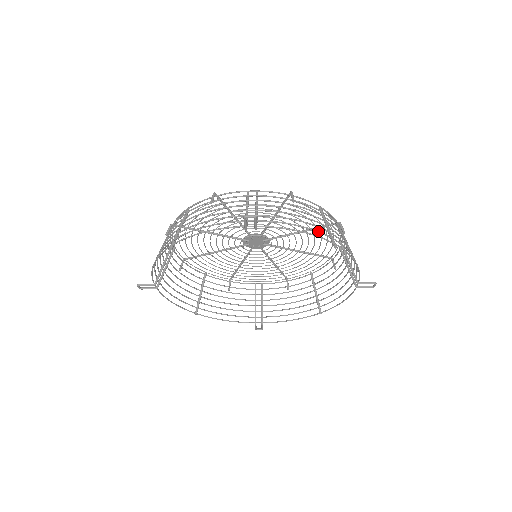
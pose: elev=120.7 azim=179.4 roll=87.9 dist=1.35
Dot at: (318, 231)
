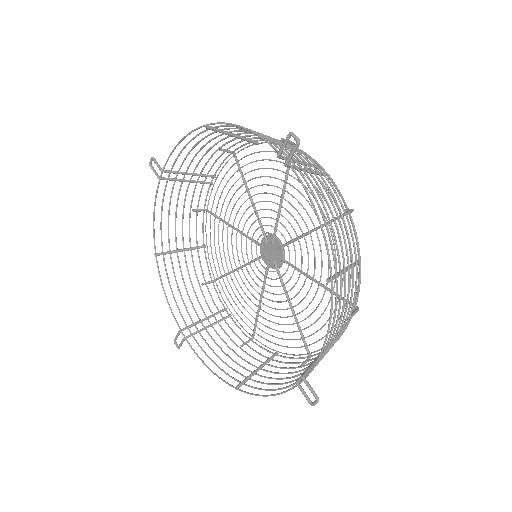
Dot at: (332, 244)
